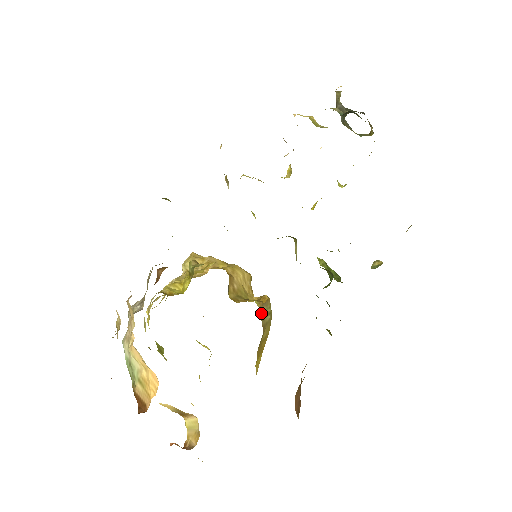
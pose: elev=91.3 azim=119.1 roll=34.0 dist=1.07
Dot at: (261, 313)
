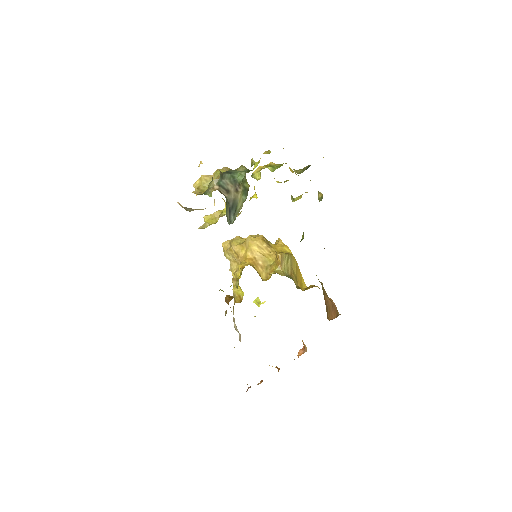
Dot at: (284, 270)
